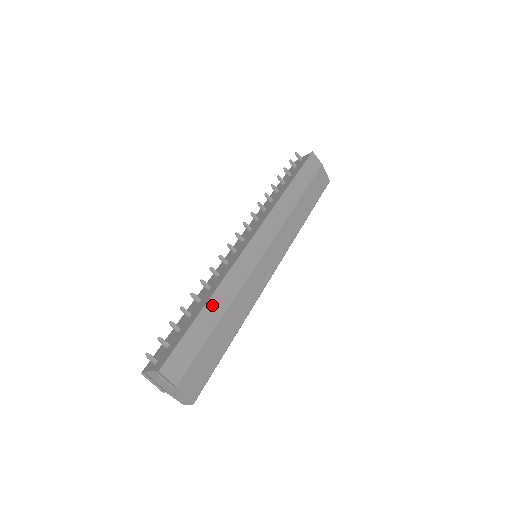
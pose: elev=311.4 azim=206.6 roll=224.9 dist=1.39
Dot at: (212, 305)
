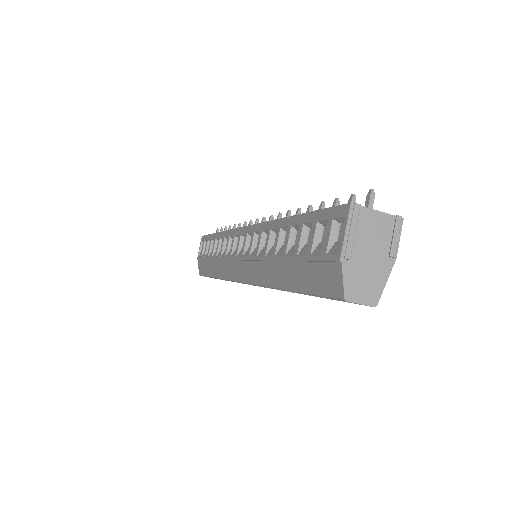
Dot at: occluded
